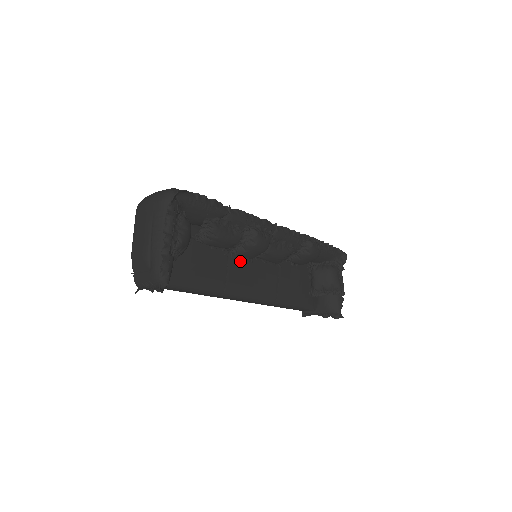
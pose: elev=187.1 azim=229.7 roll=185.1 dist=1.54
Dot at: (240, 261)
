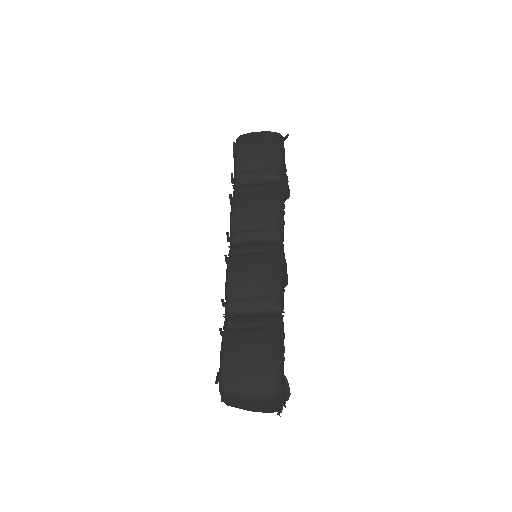
Dot at: occluded
